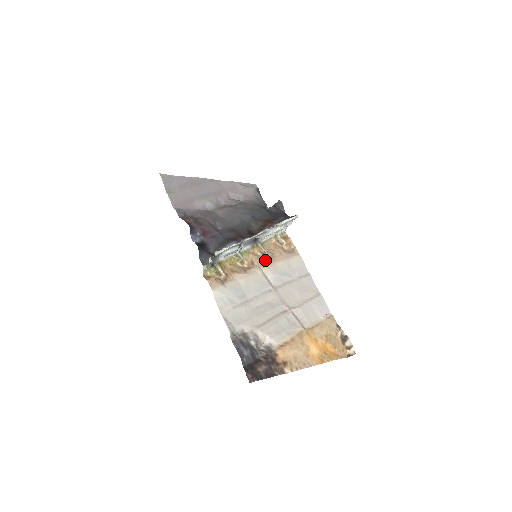
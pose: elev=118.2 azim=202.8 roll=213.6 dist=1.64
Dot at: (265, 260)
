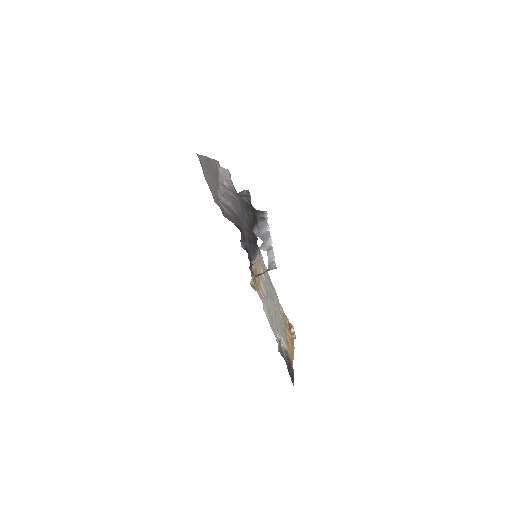
Dot at: (257, 259)
